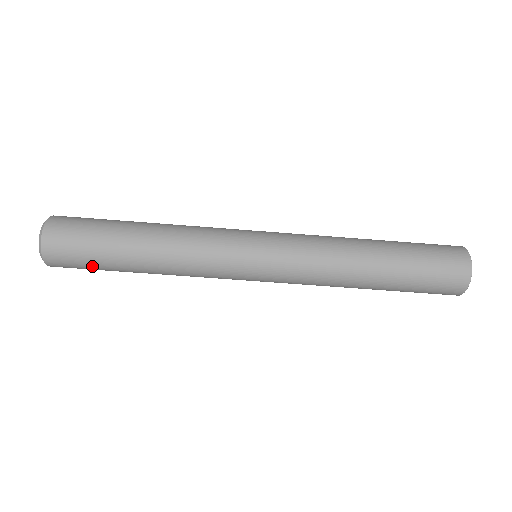
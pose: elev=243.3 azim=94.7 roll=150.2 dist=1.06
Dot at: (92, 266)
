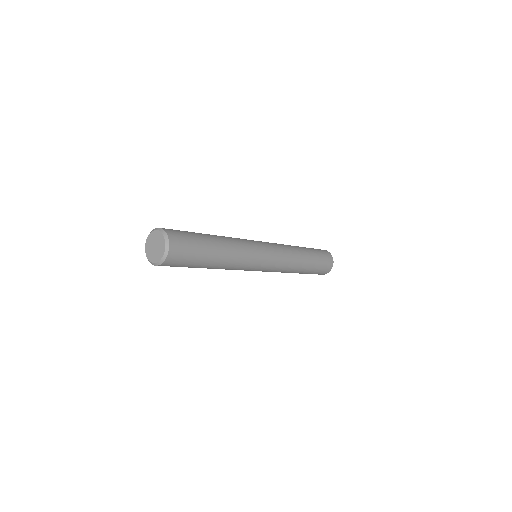
Dot at: occluded
